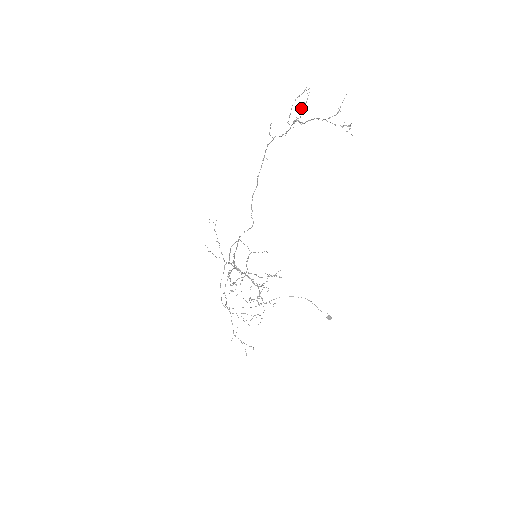
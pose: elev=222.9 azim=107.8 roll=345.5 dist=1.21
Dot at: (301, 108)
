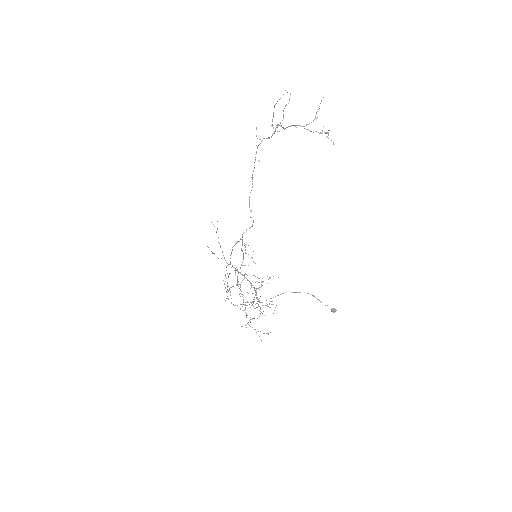
Dot at: (283, 111)
